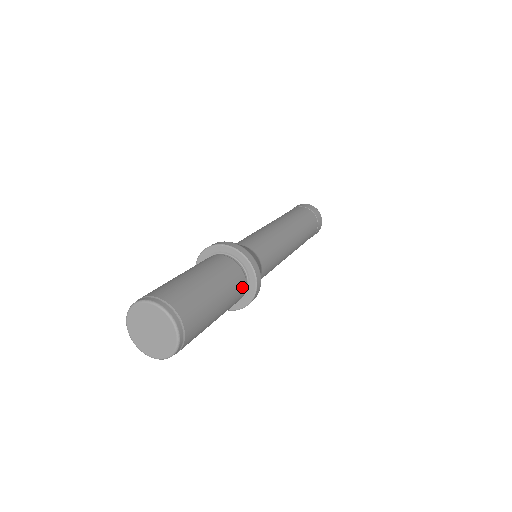
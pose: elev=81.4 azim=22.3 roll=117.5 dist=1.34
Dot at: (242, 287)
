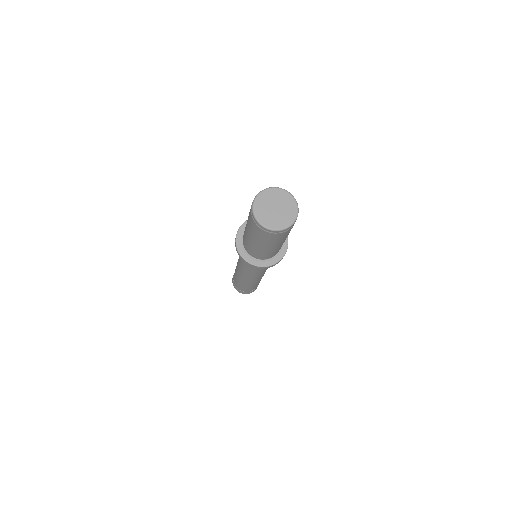
Dot at: occluded
